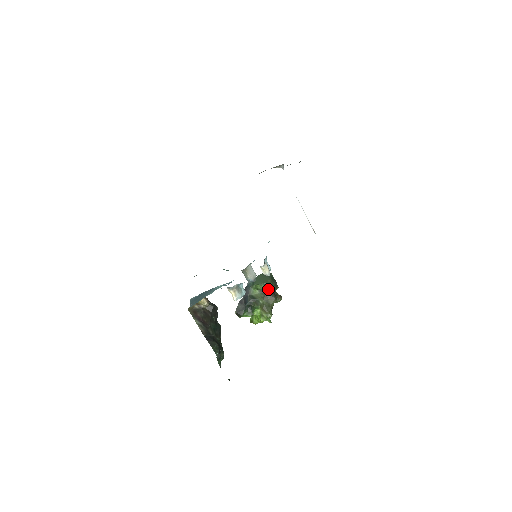
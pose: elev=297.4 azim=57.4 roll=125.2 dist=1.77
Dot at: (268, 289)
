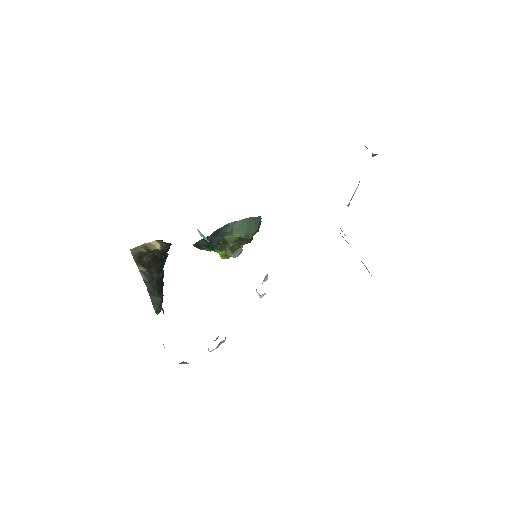
Dot at: occluded
